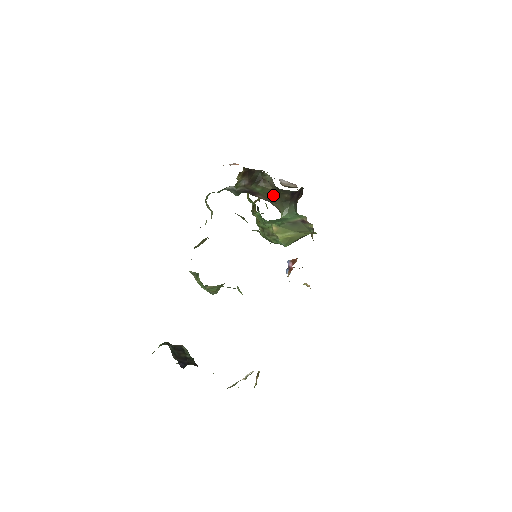
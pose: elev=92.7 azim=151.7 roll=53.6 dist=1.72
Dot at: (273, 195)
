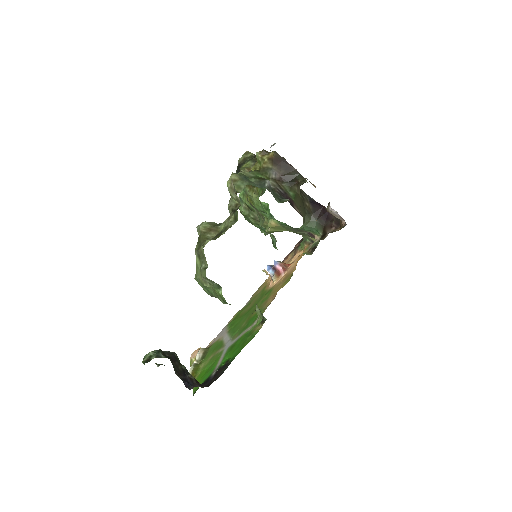
Dot at: (301, 204)
